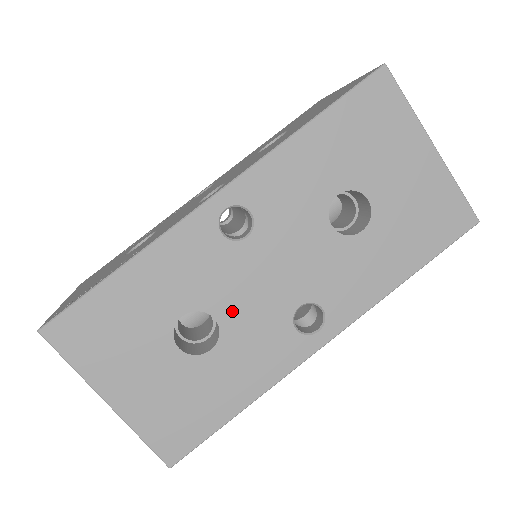
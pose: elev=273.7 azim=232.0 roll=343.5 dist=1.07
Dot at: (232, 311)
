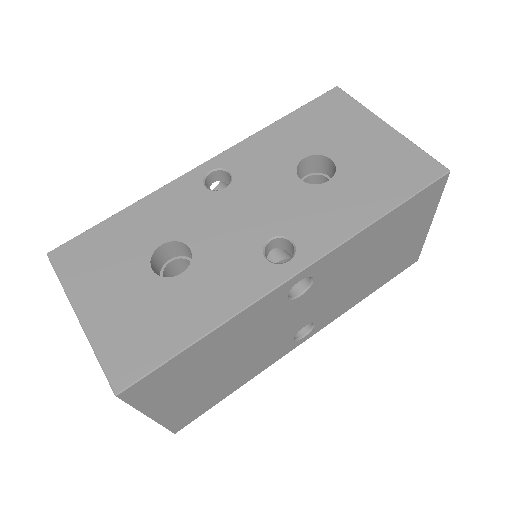
Dot at: (206, 242)
